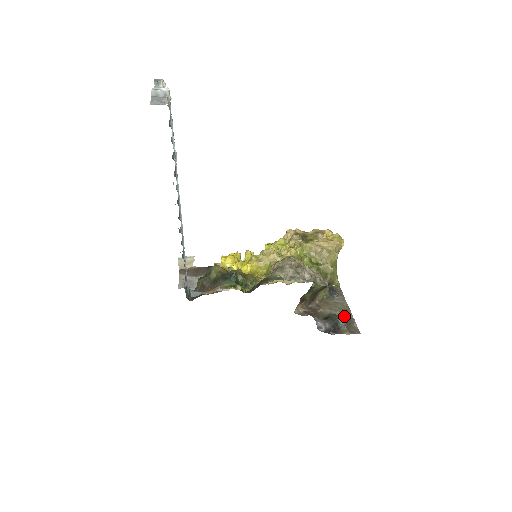
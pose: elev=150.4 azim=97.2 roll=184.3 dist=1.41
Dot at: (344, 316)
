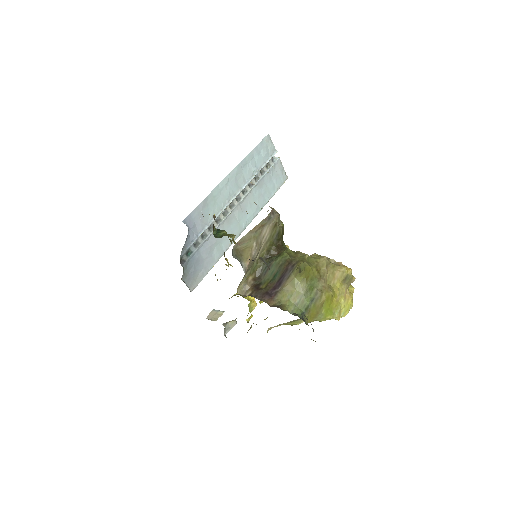
Dot at: occluded
